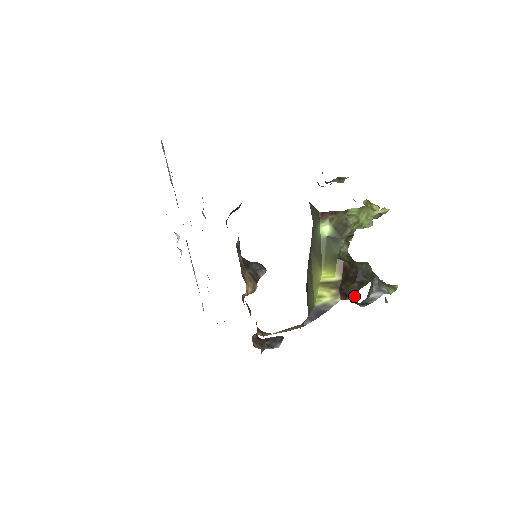
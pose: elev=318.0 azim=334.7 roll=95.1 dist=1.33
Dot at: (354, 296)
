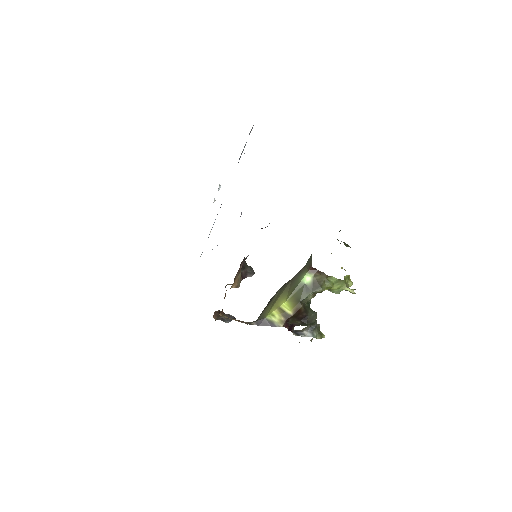
Dot at: (293, 327)
